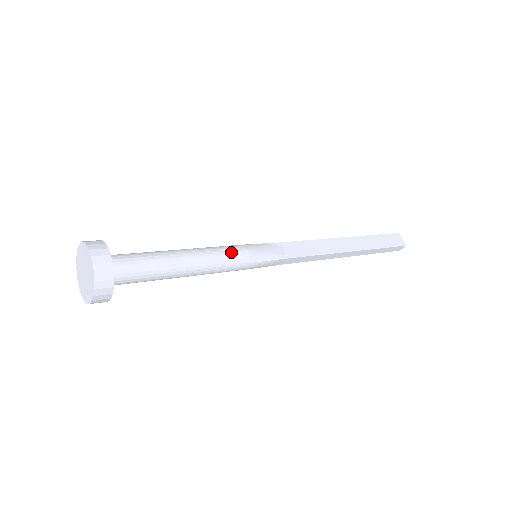
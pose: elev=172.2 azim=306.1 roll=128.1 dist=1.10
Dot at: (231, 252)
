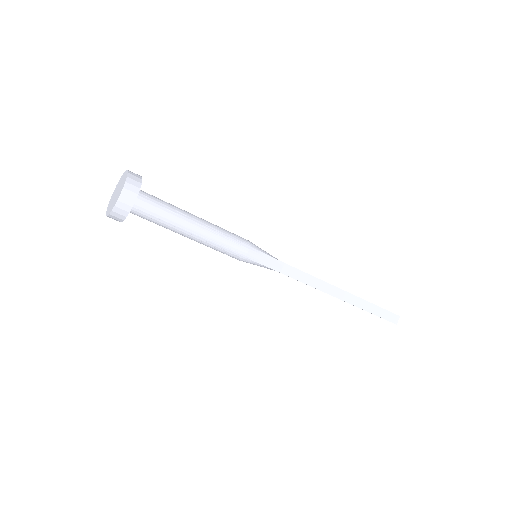
Dot at: (234, 234)
